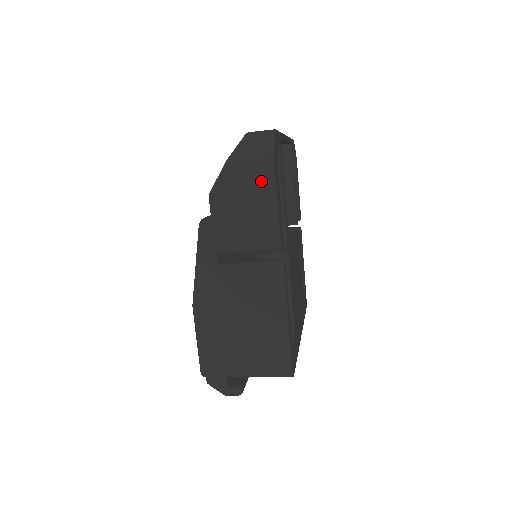
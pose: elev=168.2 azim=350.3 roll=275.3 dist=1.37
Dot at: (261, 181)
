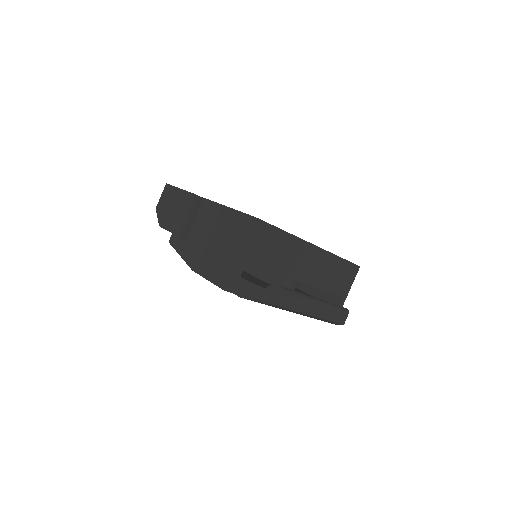
Dot at: (169, 194)
